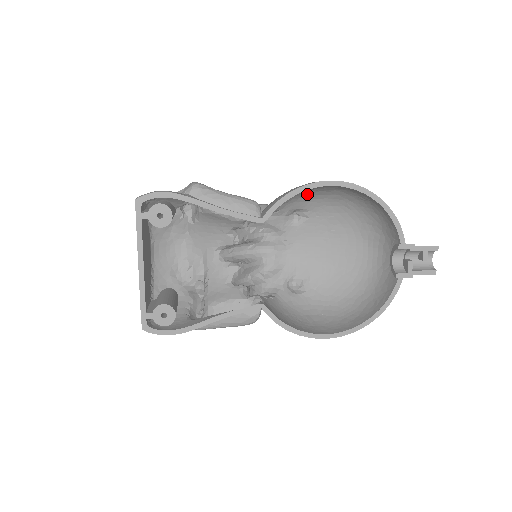
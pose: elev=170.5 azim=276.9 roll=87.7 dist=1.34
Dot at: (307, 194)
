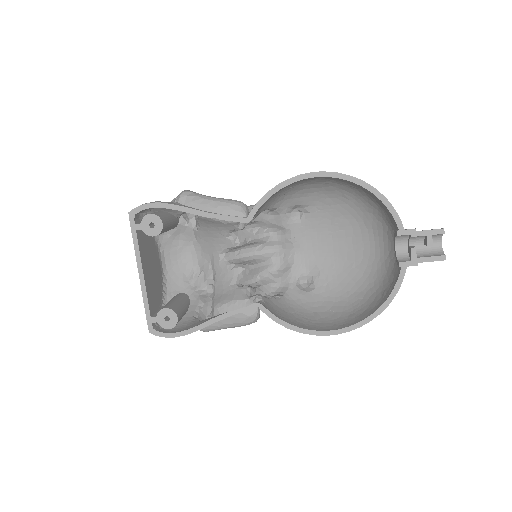
Dot at: (299, 189)
